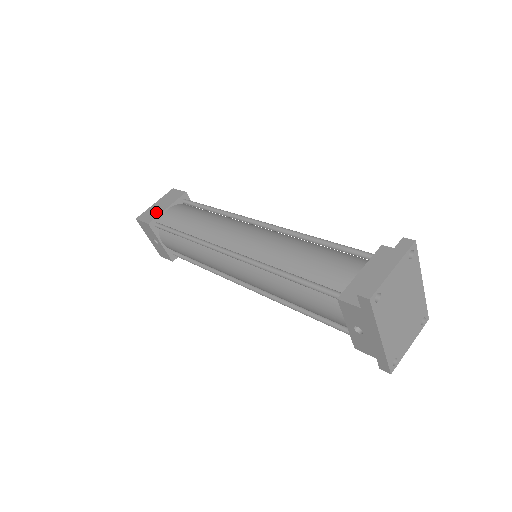
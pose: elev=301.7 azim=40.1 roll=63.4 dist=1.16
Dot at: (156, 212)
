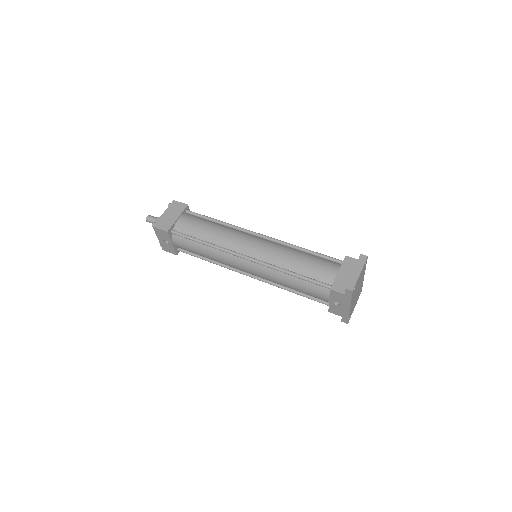
Dot at: (169, 221)
